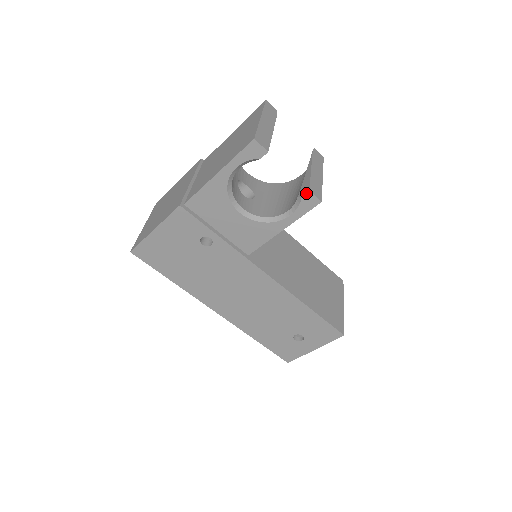
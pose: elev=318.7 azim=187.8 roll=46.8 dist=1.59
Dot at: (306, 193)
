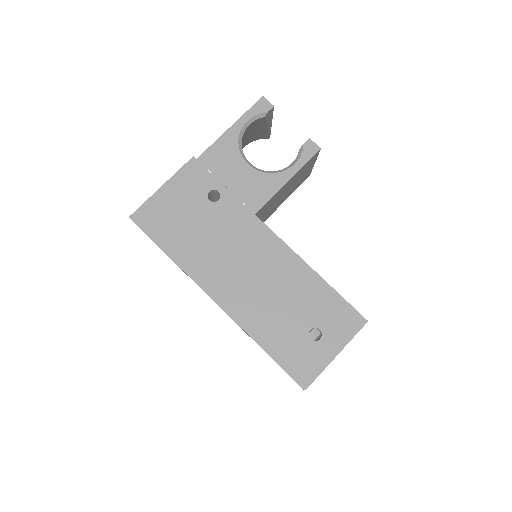
Dot at: (307, 141)
